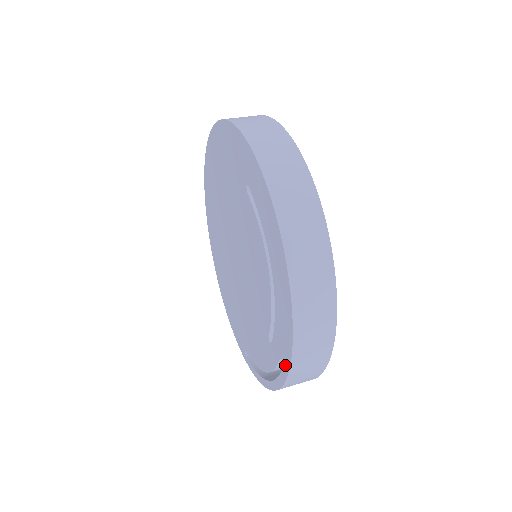
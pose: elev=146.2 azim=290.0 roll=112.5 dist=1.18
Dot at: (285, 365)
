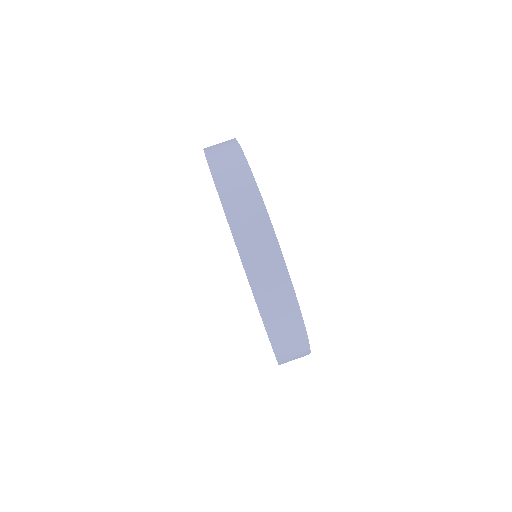
Dot at: occluded
